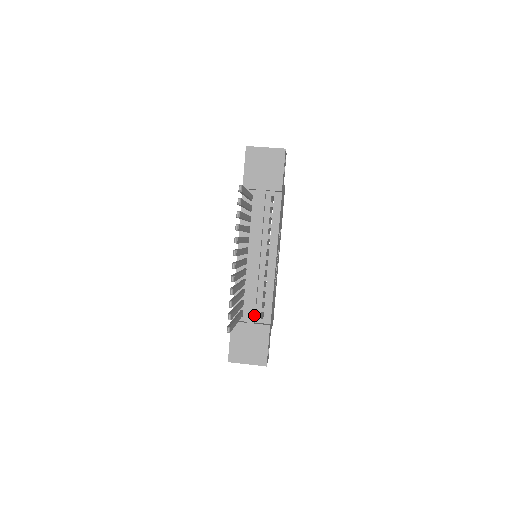
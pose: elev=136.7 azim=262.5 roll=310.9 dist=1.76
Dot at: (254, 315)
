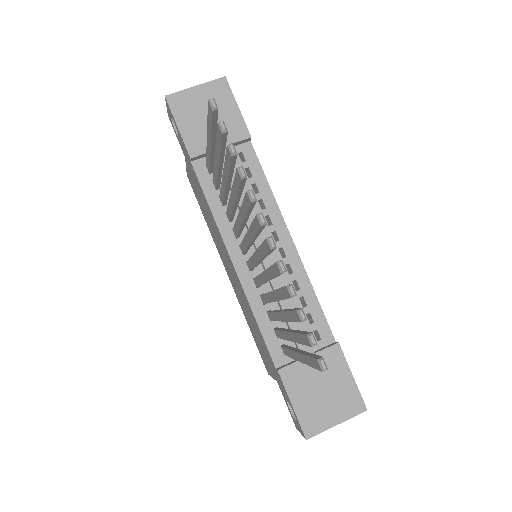
Dot at: occluded
